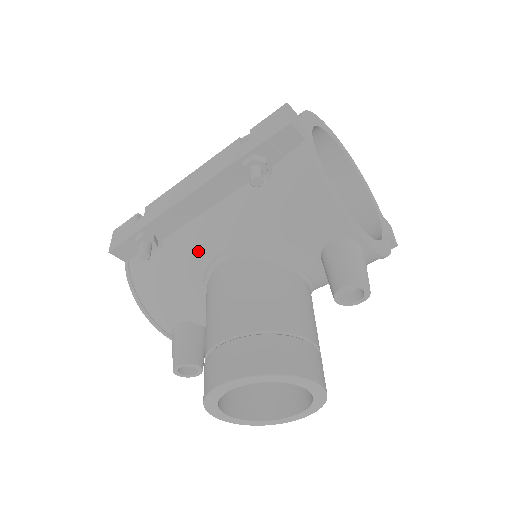
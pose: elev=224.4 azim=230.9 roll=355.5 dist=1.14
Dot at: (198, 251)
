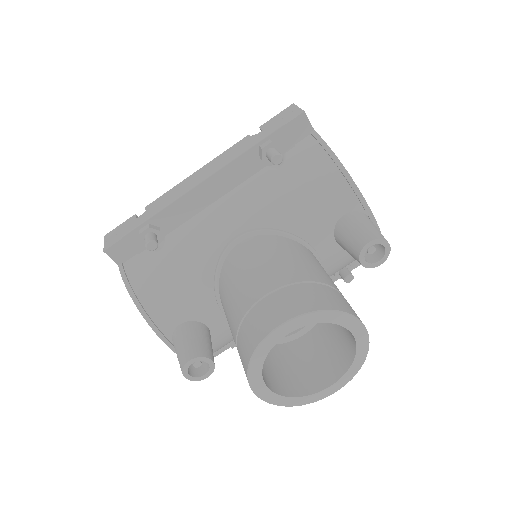
Dot at: (210, 237)
